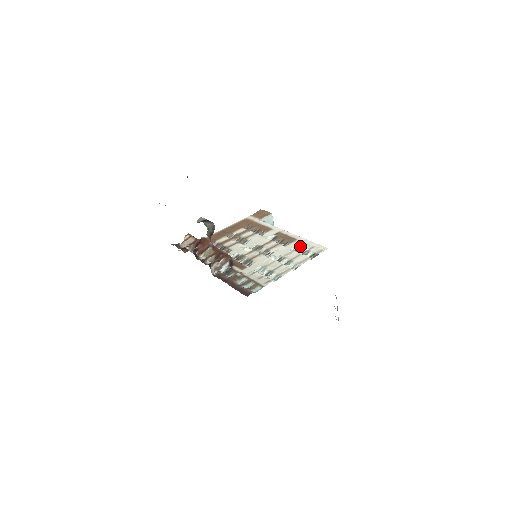
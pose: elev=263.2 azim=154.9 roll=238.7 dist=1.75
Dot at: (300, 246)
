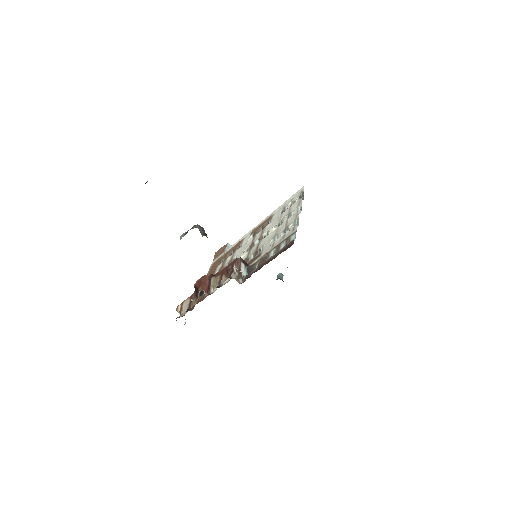
Dot at: (282, 210)
